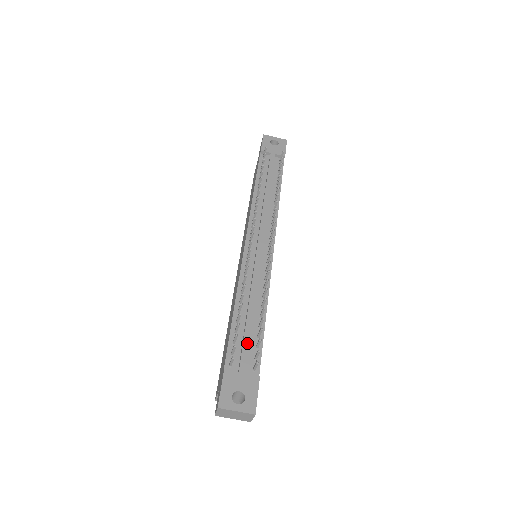
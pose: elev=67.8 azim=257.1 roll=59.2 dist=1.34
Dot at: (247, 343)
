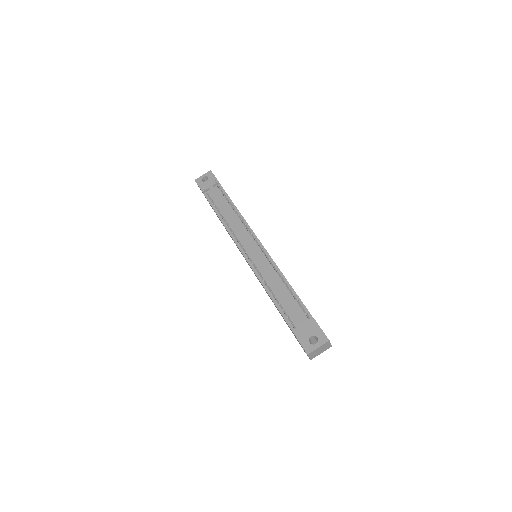
Dot at: (293, 309)
